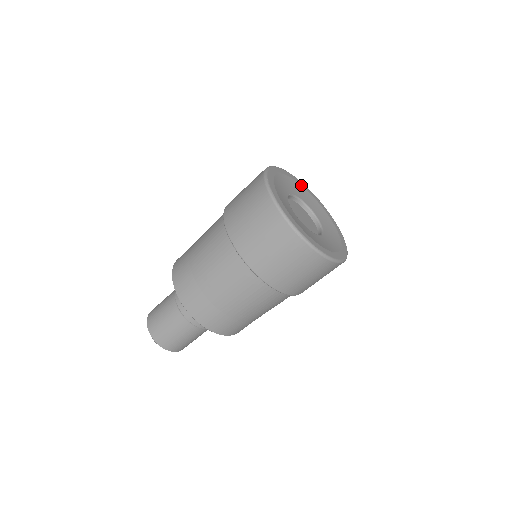
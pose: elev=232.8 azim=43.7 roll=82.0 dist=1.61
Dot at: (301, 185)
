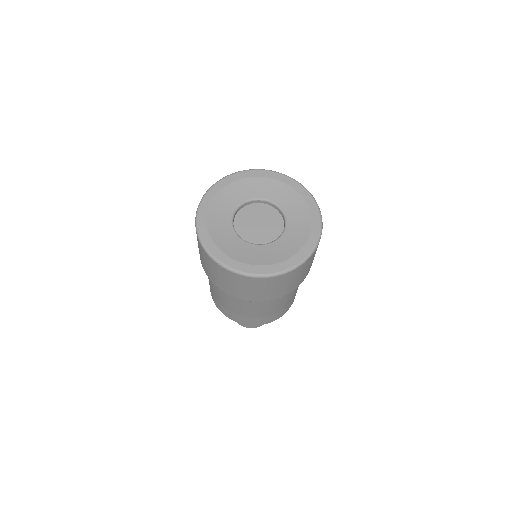
Dot at: (271, 178)
